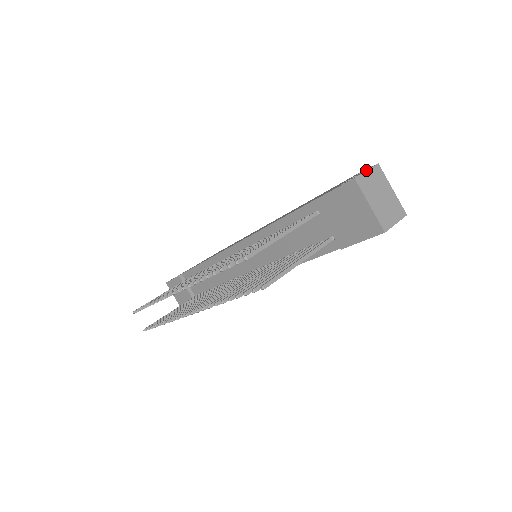
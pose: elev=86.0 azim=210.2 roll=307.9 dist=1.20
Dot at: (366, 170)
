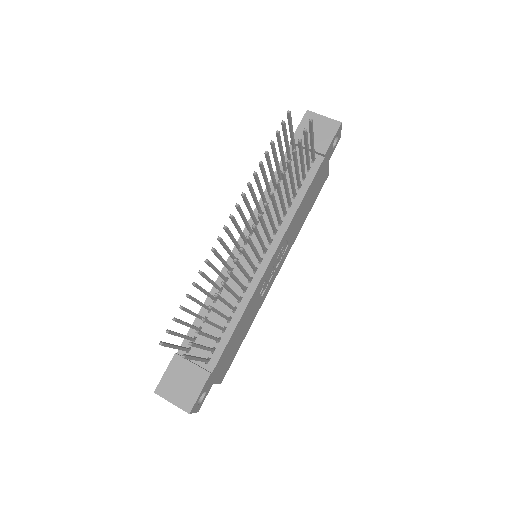
Dot at: occluded
